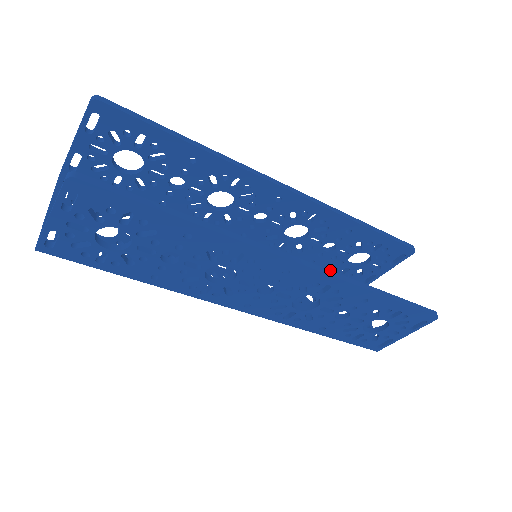
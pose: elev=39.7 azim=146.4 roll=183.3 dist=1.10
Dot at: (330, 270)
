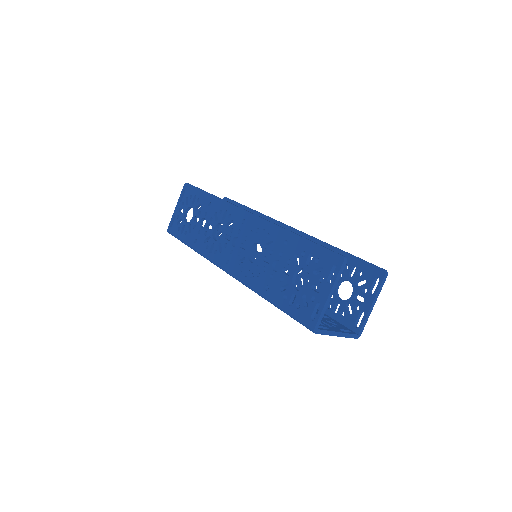
Dot at: occluded
